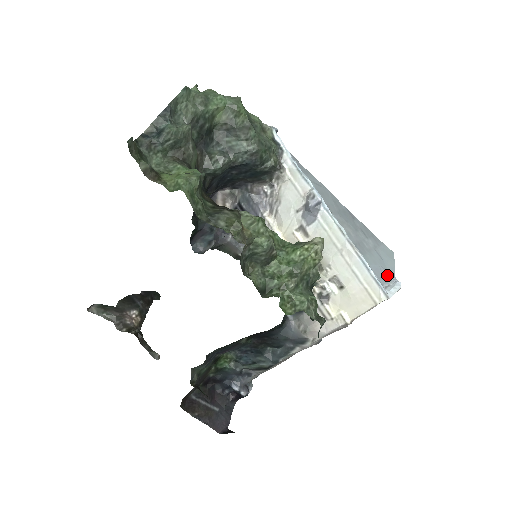
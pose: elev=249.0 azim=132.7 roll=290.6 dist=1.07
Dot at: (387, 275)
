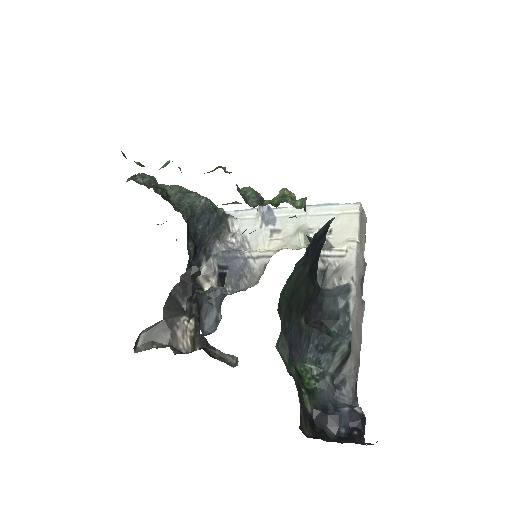
Dot at: occluded
